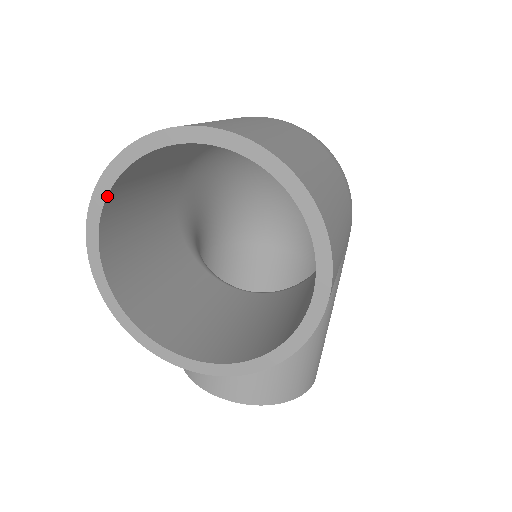
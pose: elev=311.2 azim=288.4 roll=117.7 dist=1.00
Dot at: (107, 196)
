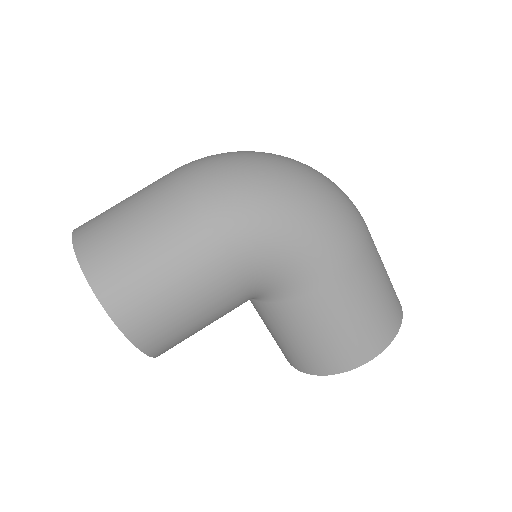
Dot at: occluded
